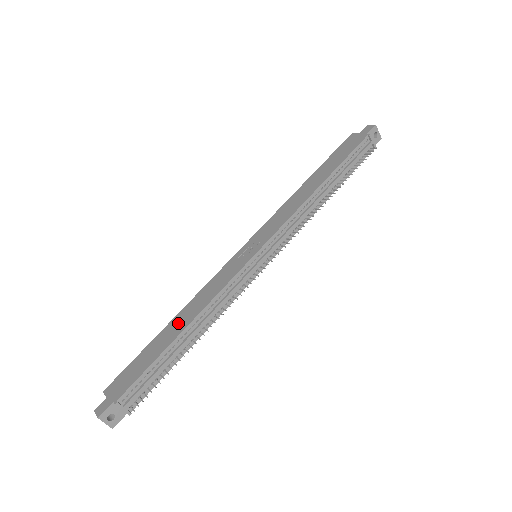
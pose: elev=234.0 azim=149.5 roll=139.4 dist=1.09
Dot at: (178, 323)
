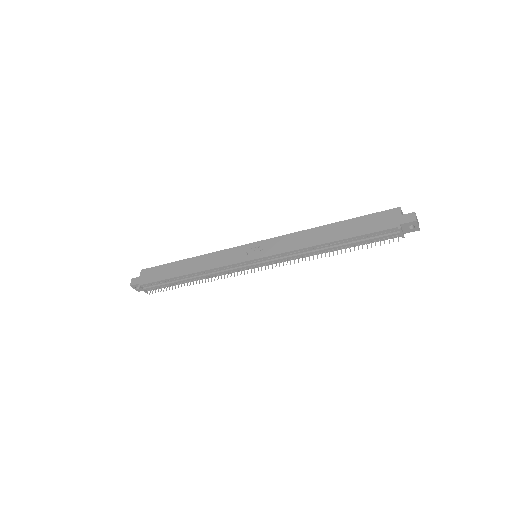
Dot at: (188, 265)
